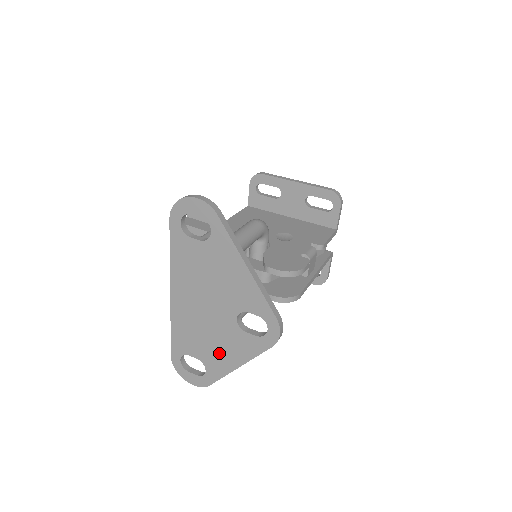
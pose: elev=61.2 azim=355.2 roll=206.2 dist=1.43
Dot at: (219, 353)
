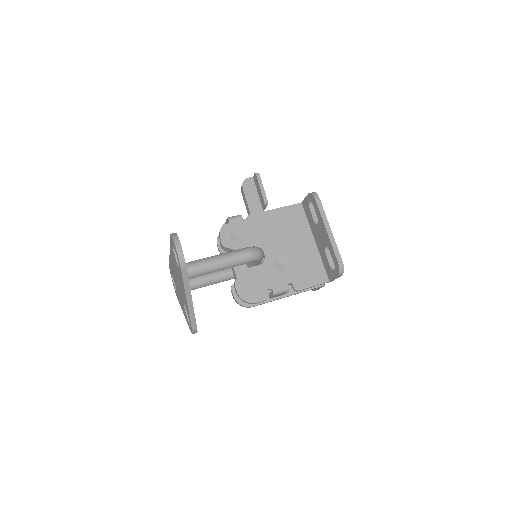
Dot at: occluded
